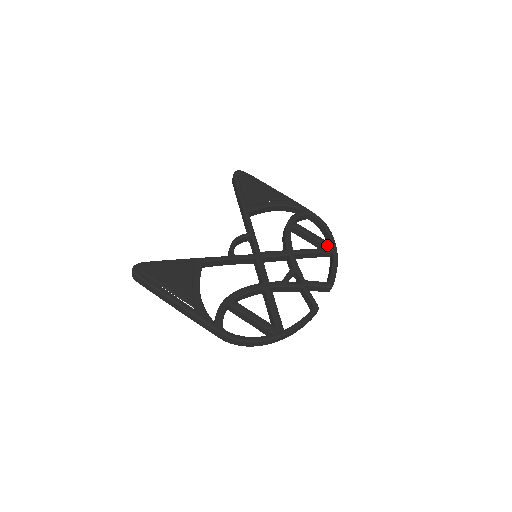
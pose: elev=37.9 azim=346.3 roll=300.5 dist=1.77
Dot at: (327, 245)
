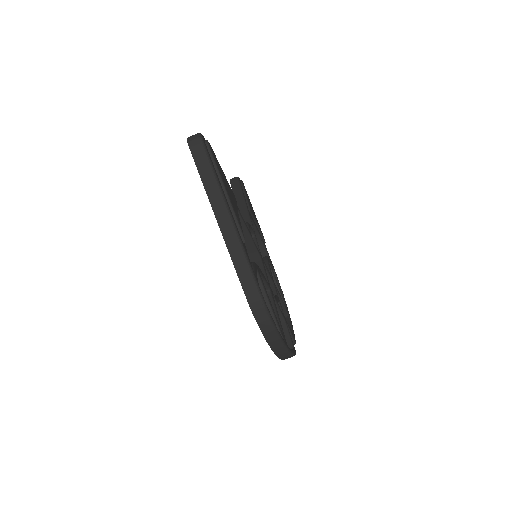
Dot at: (286, 306)
